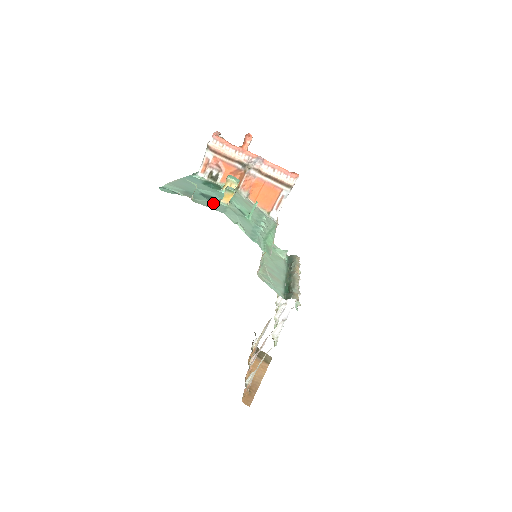
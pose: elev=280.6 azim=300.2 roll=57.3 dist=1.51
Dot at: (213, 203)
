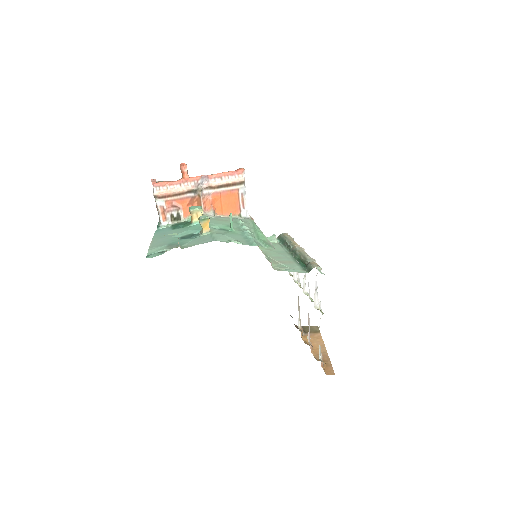
Dot at: (198, 239)
